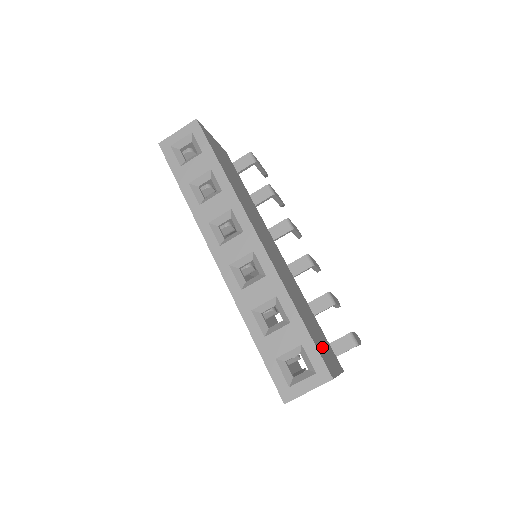
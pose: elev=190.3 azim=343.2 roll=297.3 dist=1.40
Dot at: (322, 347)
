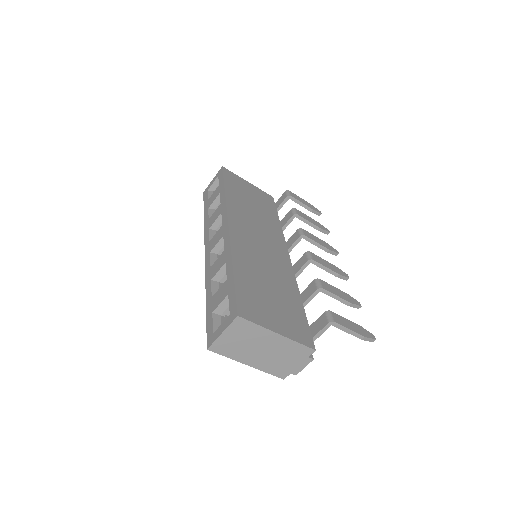
Dot at: (263, 306)
